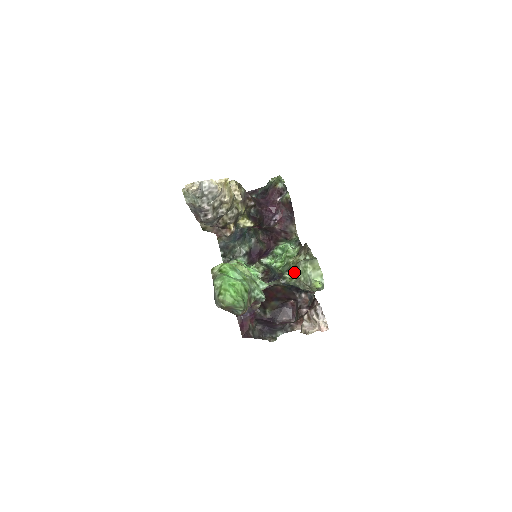
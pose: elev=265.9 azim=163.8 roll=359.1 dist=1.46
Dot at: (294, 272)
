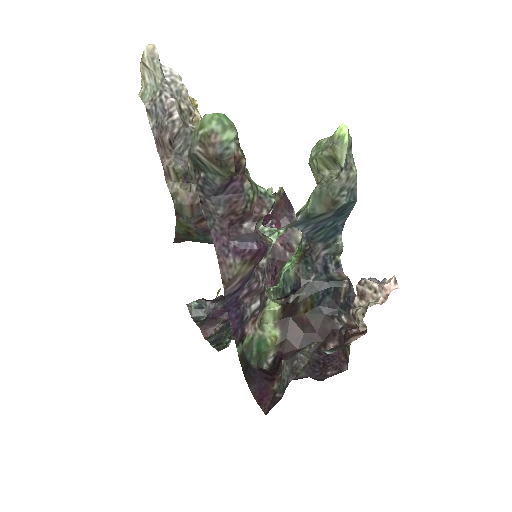
Dot at: occluded
